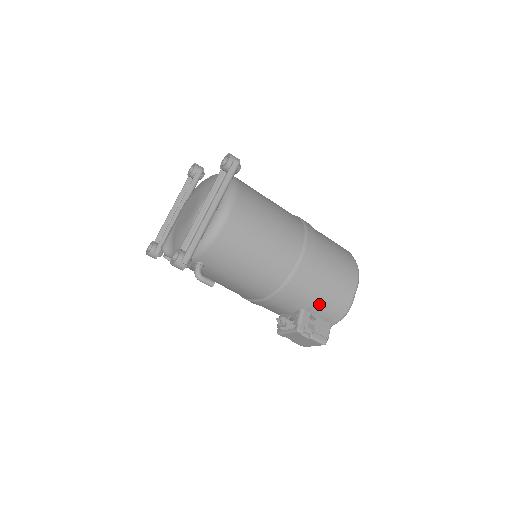
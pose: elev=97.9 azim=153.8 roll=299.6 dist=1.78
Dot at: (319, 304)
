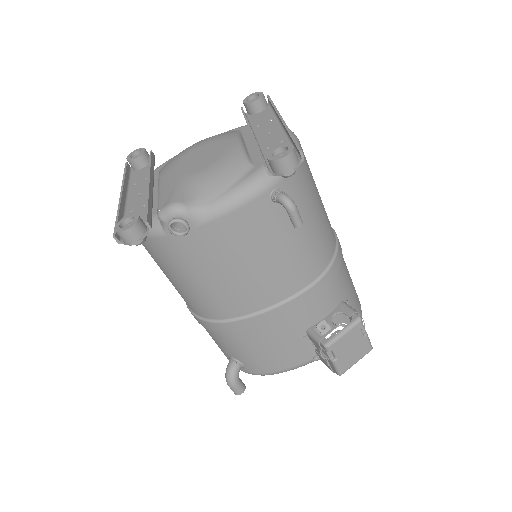
Dot at: (351, 295)
